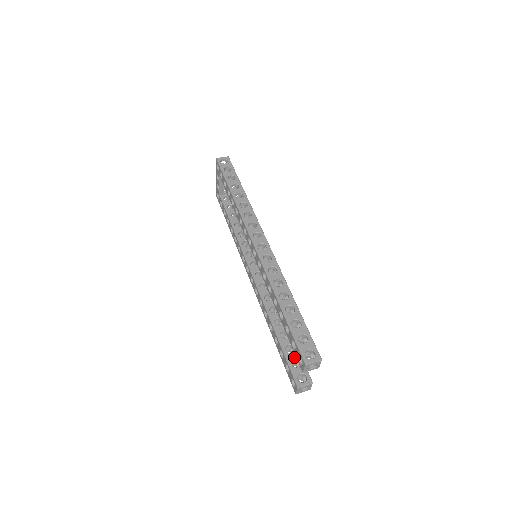
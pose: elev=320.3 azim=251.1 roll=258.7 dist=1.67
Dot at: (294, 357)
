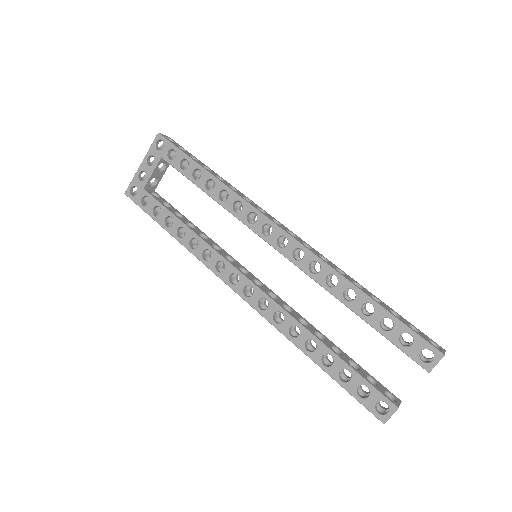
Dot at: (365, 374)
